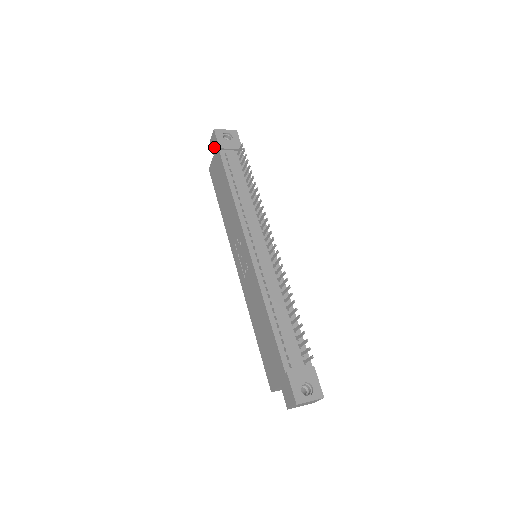
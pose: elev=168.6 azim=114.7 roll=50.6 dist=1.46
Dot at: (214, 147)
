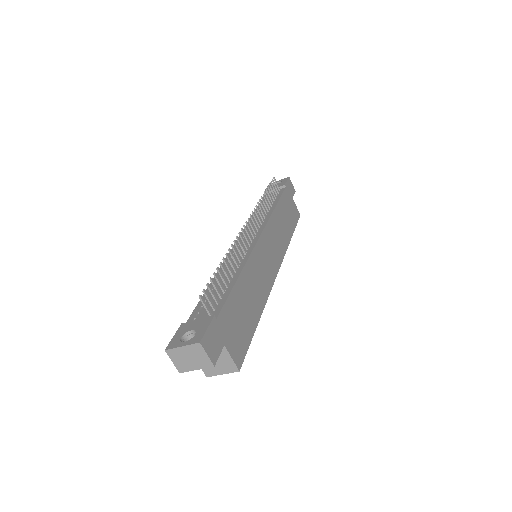
Dot at: occluded
